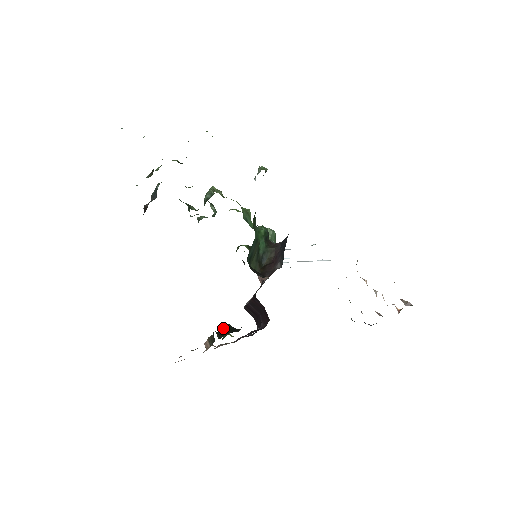
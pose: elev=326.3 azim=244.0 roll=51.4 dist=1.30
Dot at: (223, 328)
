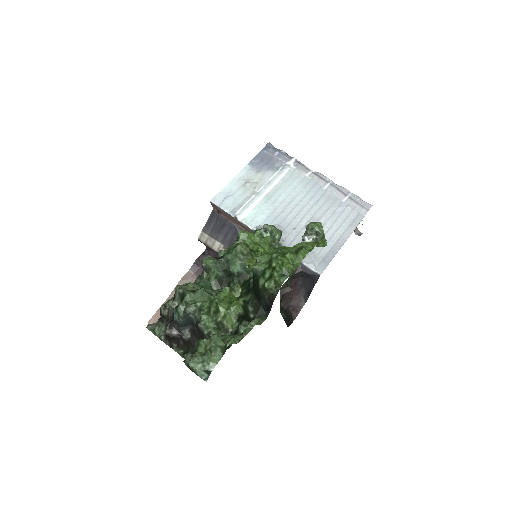
Dot at: occluded
